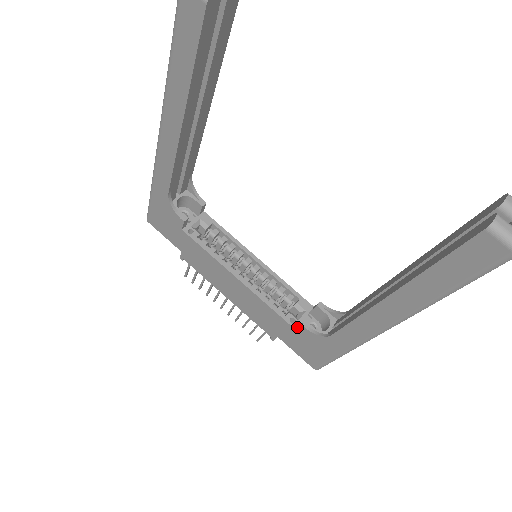
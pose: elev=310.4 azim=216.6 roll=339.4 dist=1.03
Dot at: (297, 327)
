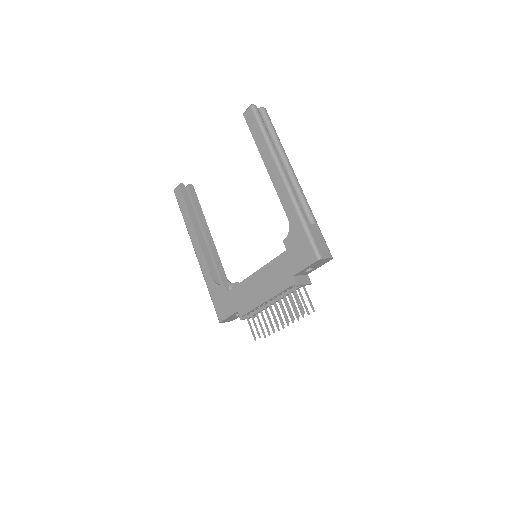
Dot at: (288, 250)
